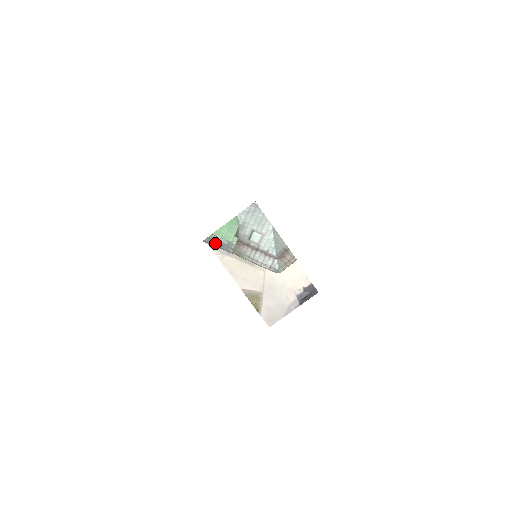
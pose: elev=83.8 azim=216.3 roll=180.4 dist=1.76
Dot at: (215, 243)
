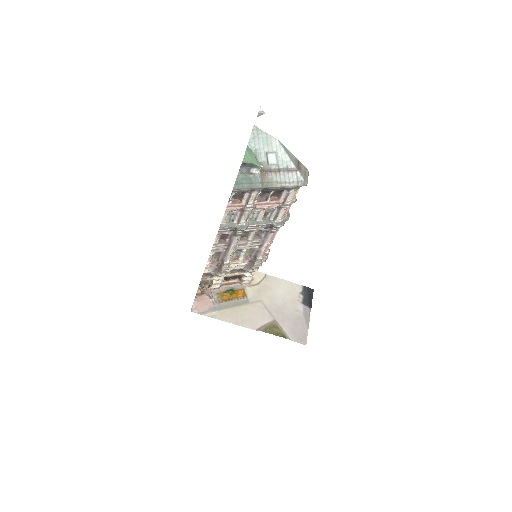
Dot at: (244, 186)
